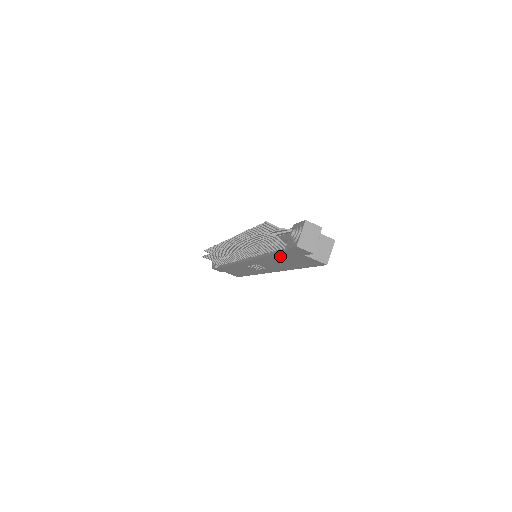
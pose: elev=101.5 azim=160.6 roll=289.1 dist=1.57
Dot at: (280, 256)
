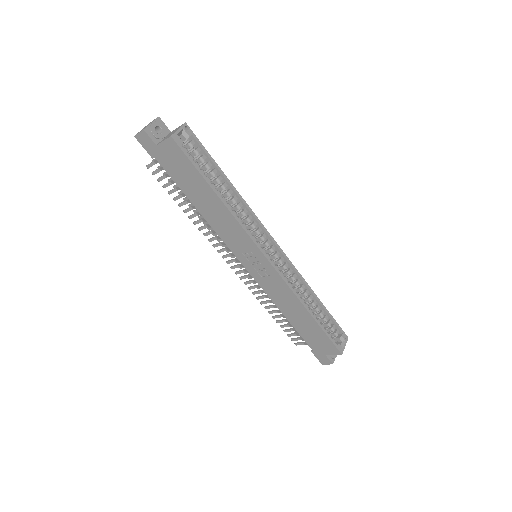
Dot at: (182, 185)
